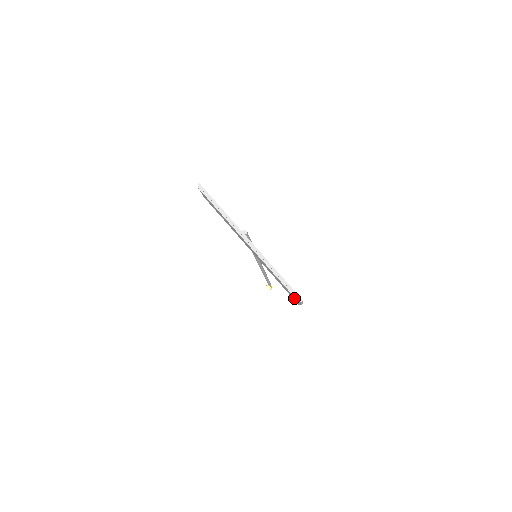
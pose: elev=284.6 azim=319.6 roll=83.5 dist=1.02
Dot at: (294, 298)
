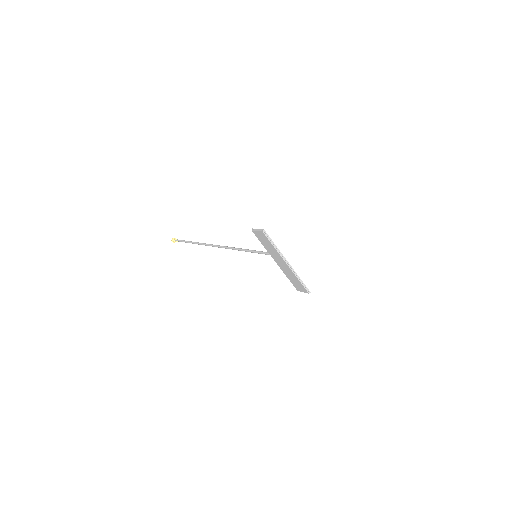
Dot at: (302, 290)
